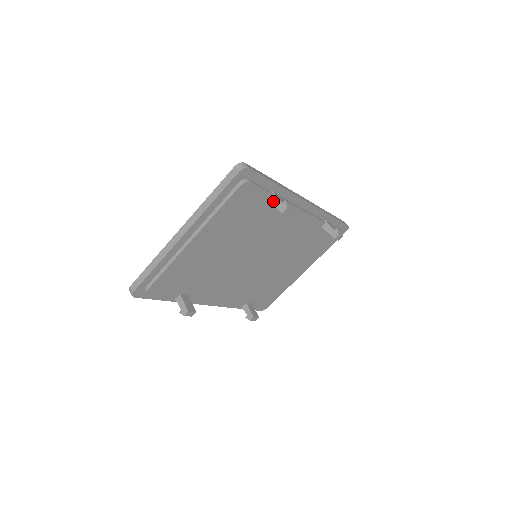
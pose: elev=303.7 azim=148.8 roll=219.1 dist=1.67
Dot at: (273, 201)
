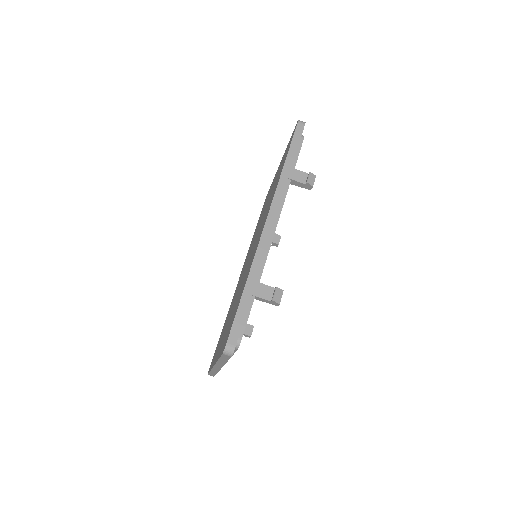
Dot at: (260, 300)
